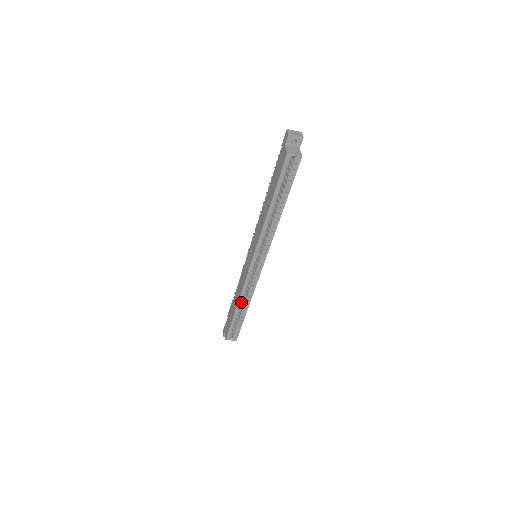
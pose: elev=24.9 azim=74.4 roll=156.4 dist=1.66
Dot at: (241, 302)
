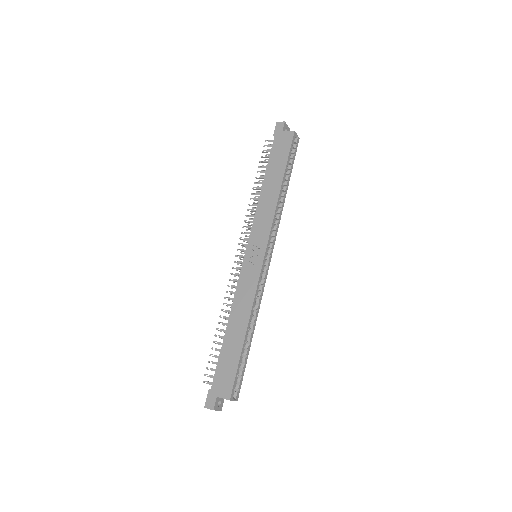
Dot at: (251, 320)
